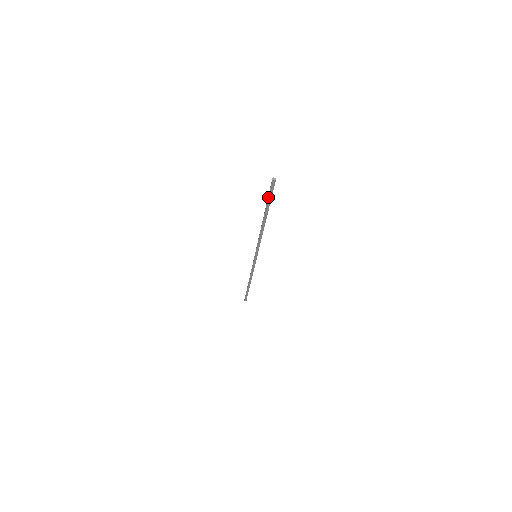
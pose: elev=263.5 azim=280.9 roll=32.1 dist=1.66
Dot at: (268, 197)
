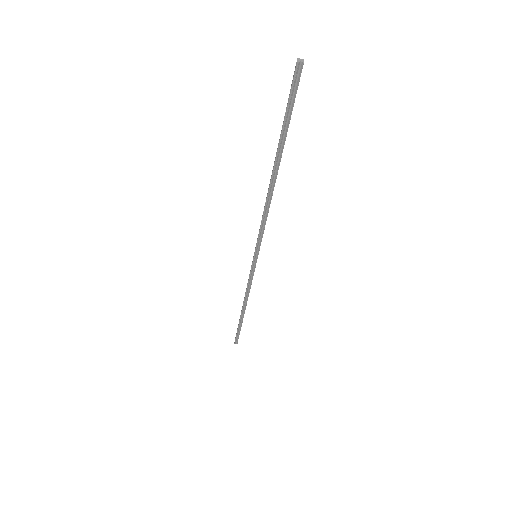
Dot at: (285, 112)
